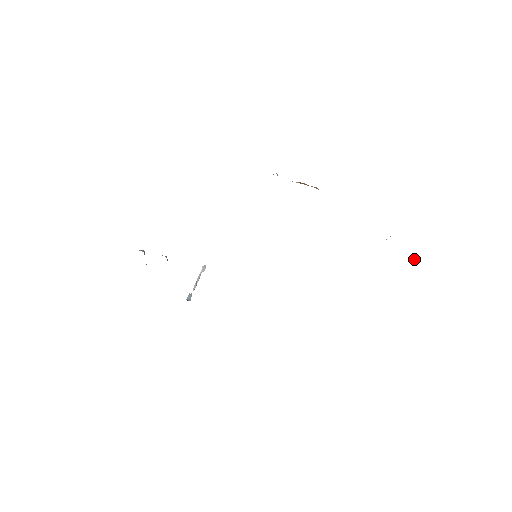
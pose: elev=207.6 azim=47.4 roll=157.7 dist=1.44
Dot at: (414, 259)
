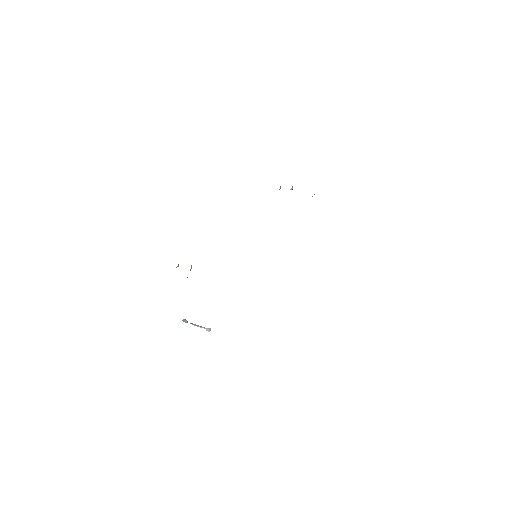
Dot at: occluded
